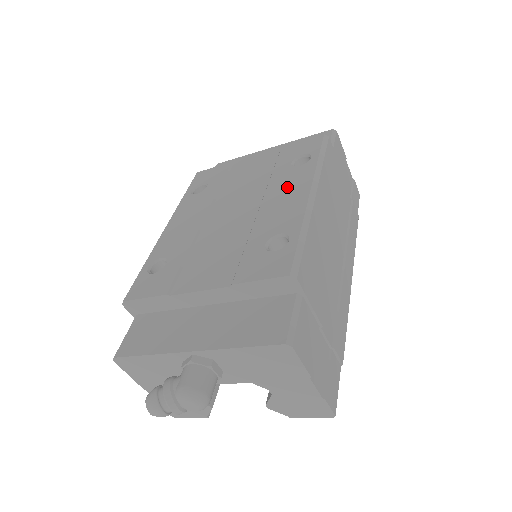
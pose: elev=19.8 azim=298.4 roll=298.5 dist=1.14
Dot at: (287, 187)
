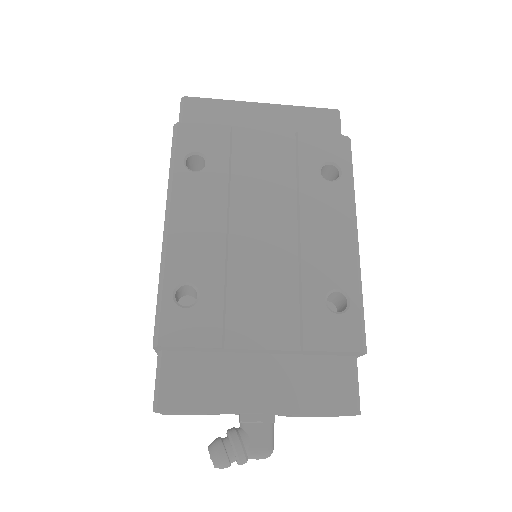
Dot at: (326, 214)
